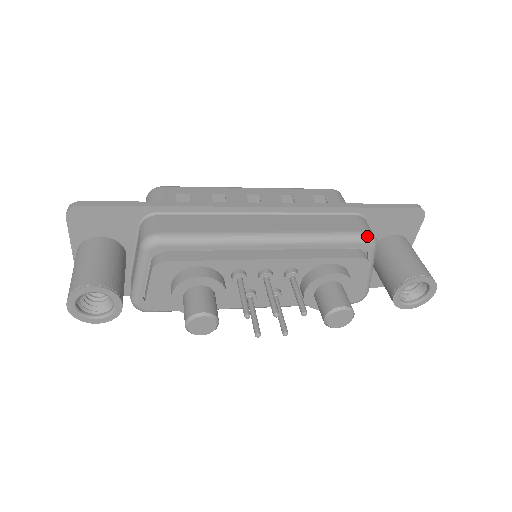
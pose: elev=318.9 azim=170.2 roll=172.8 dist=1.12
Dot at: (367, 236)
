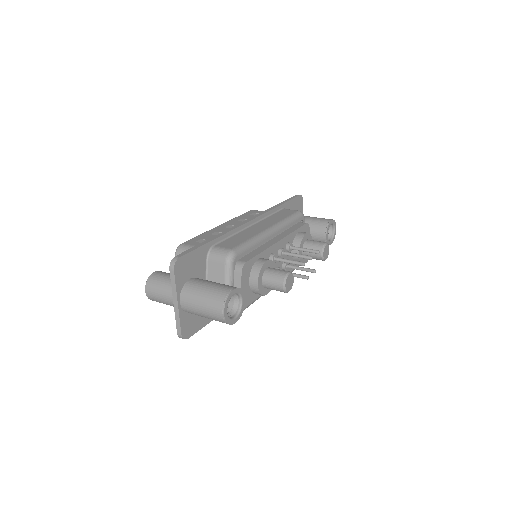
Dot at: (301, 212)
